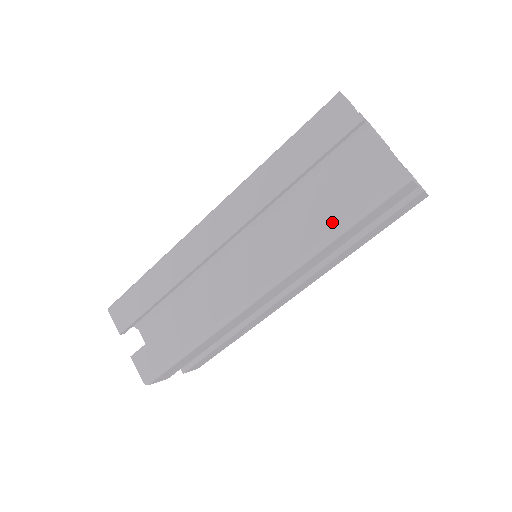
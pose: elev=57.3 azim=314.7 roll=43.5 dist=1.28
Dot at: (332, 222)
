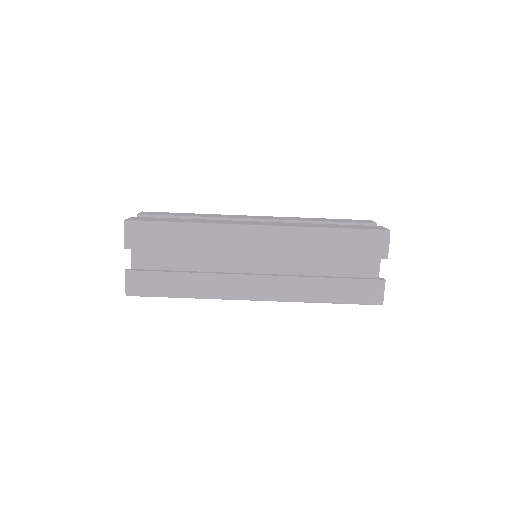
Dot at: (334, 227)
